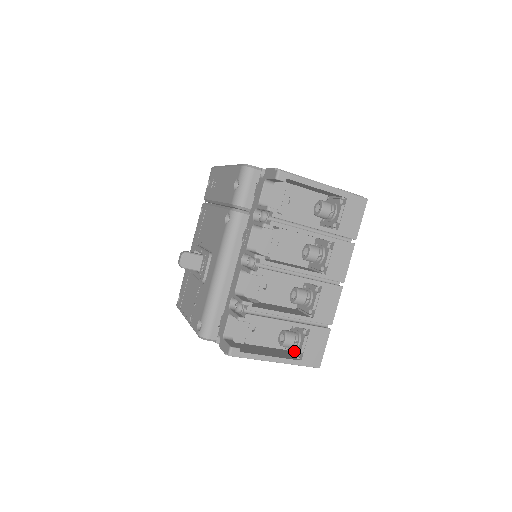
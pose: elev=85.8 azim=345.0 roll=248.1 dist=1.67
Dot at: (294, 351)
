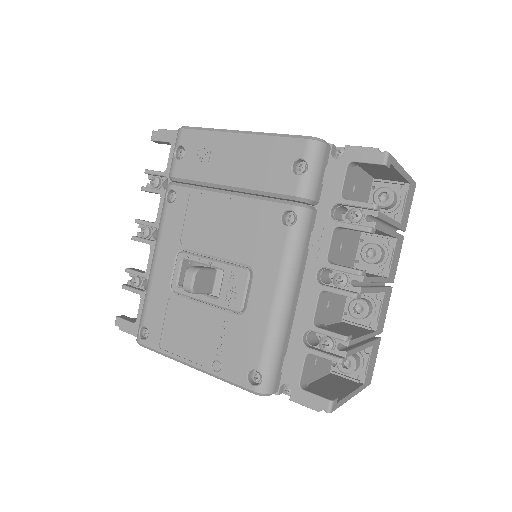
Dot at: (350, 374)
